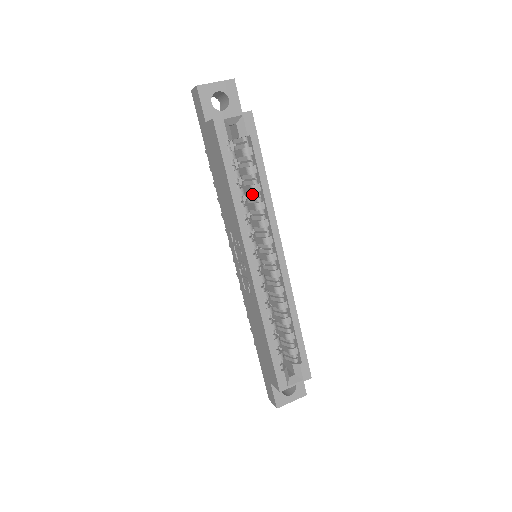
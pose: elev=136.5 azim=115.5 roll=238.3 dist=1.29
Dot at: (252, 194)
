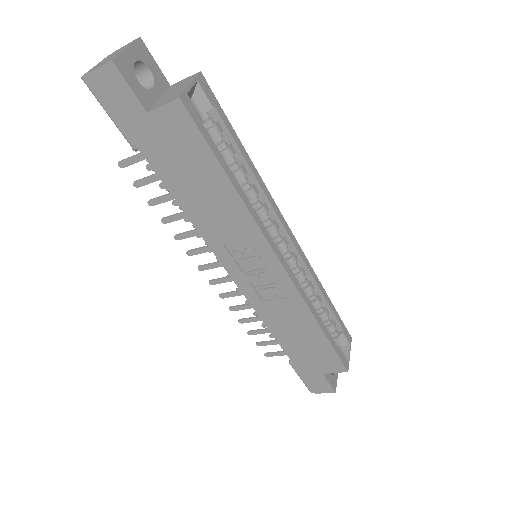
Dot at: occluded
